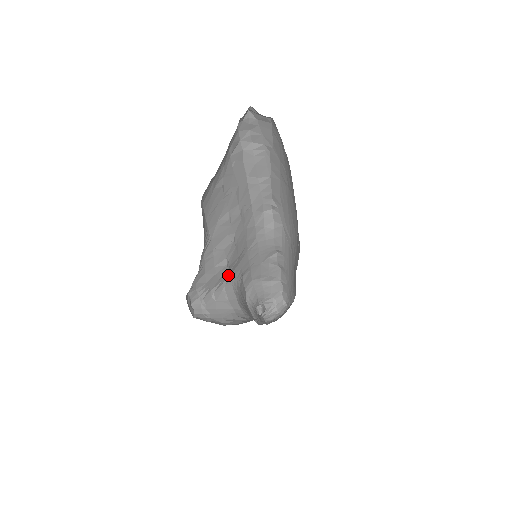
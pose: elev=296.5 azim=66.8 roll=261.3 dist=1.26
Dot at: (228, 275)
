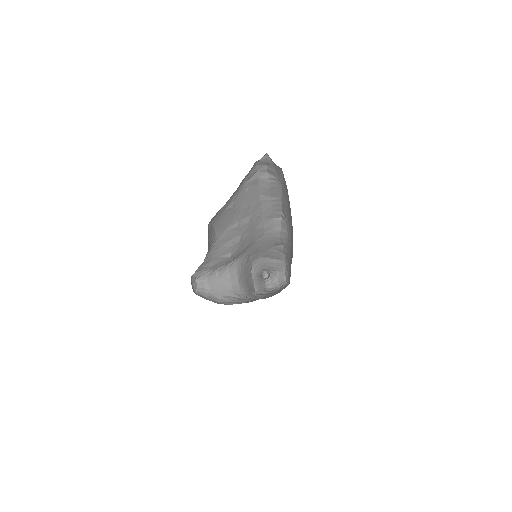
Dot at: (233, 260)
